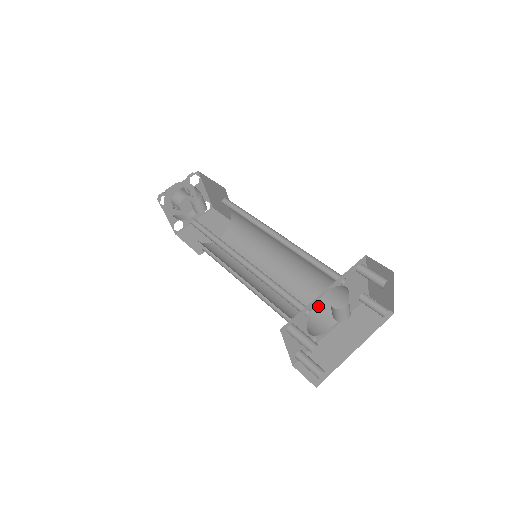
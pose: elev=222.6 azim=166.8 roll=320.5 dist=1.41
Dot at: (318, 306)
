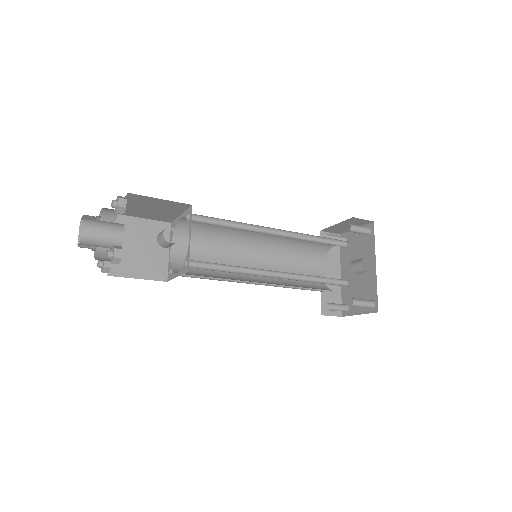
Dot at: (305, 262)
